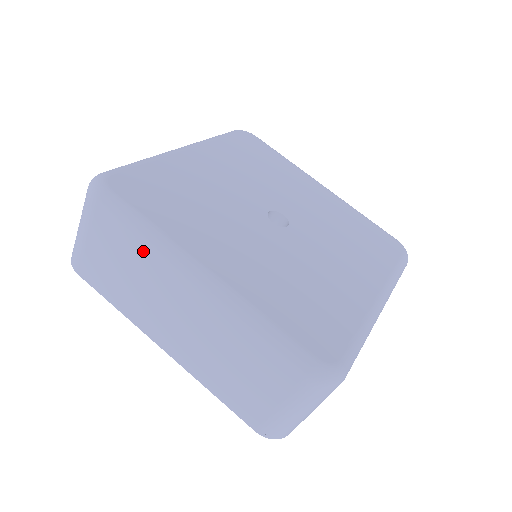
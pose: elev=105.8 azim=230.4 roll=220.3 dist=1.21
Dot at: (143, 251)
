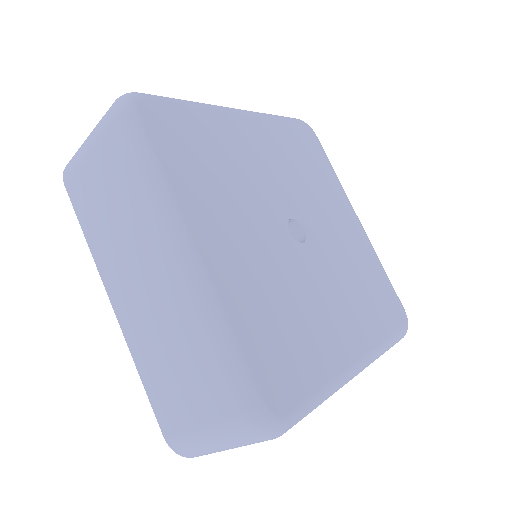
Dot at: (139, 196)
